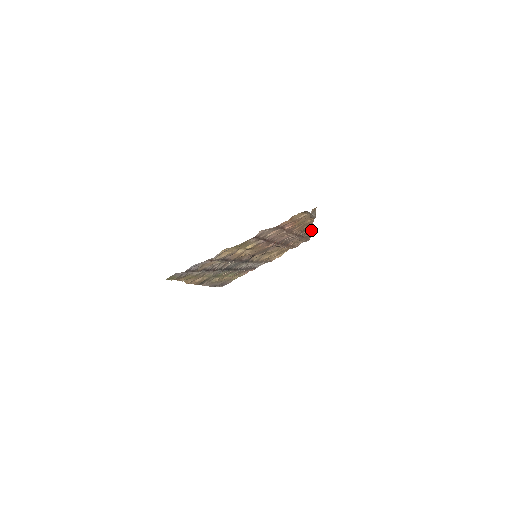
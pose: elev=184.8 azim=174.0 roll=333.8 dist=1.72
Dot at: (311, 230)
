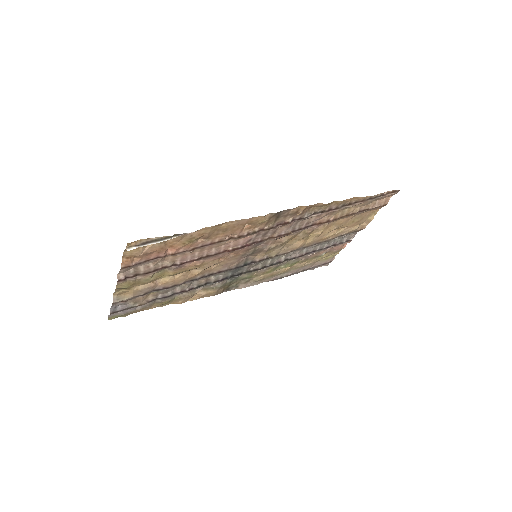
Dot at: (322, 203)
